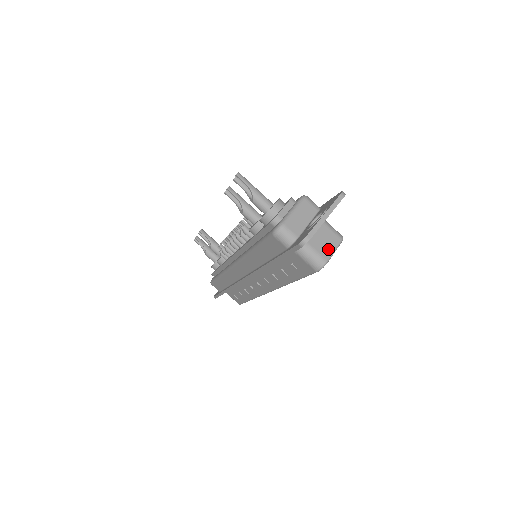
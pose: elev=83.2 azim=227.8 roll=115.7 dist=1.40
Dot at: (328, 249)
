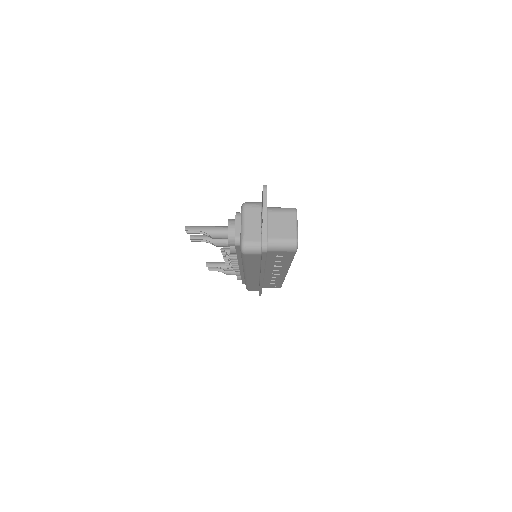
Dot at: (290, 229)
